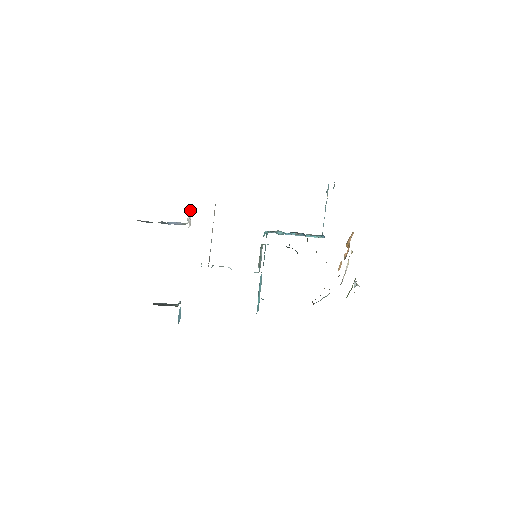
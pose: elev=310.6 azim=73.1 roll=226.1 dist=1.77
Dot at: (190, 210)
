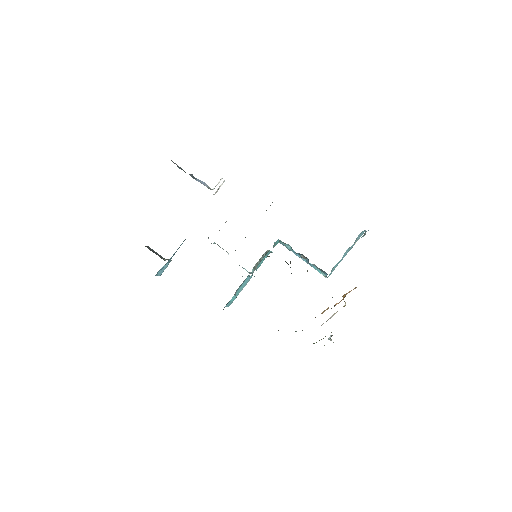
Dot at: (224, 181)
